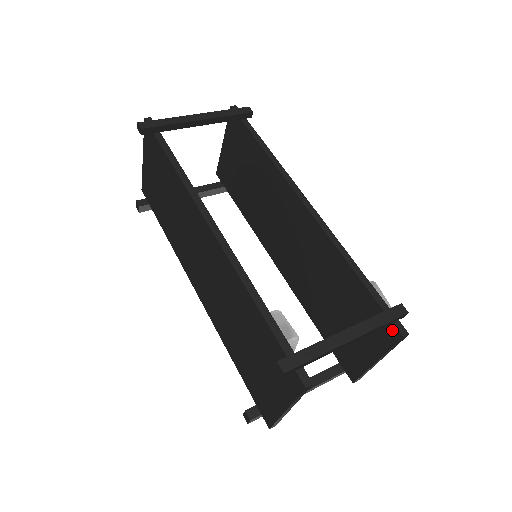
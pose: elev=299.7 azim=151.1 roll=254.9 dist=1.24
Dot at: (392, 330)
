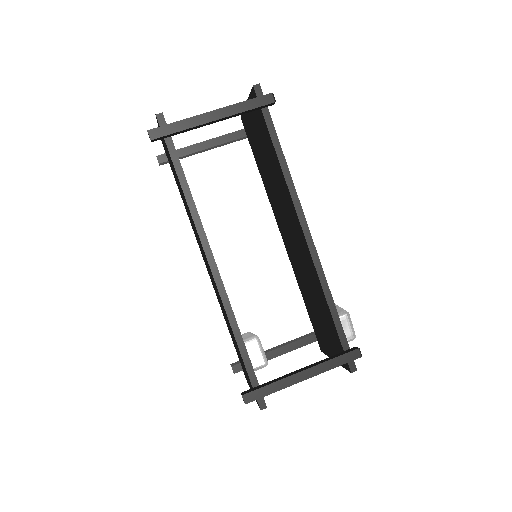
Dot at: occluded
